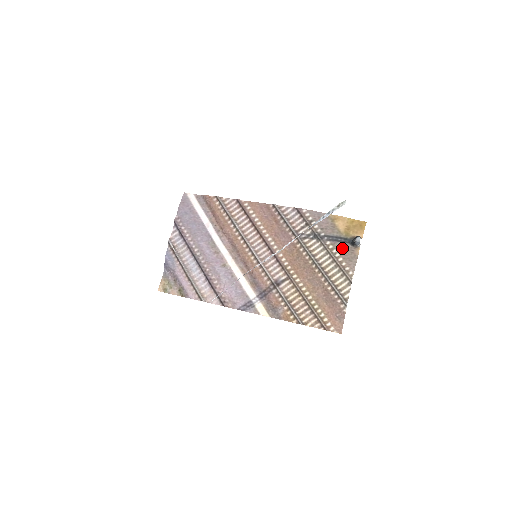
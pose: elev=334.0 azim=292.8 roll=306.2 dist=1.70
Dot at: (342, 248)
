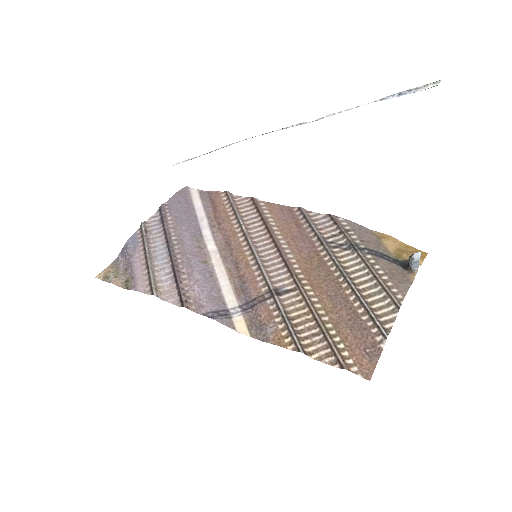
Dot at: (389, 267)
